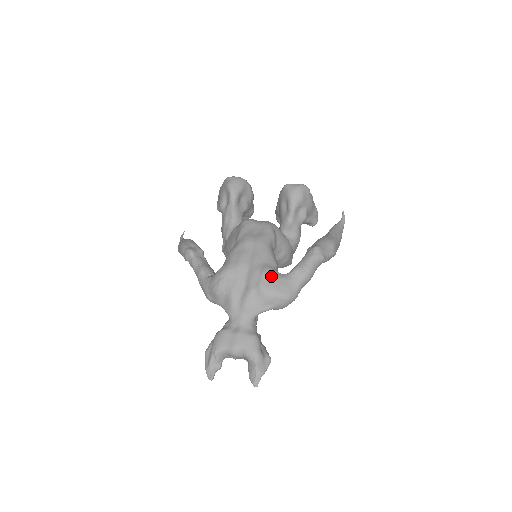
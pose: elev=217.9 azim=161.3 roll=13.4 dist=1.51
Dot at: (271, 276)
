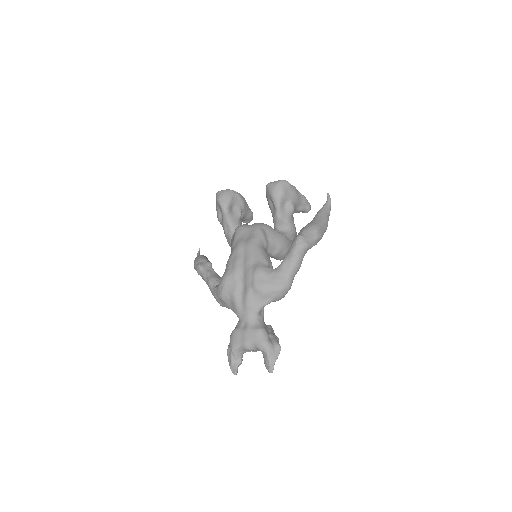
Dot at: (262, 274)
